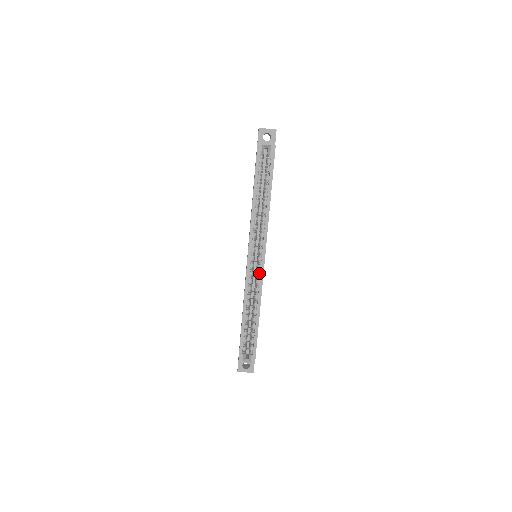
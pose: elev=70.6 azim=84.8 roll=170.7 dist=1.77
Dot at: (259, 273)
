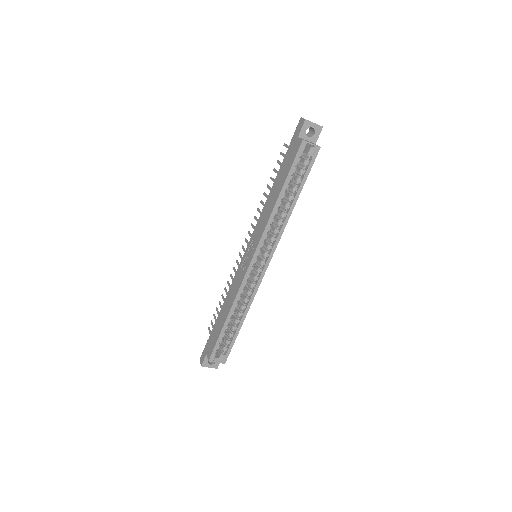
Dot at: (258, 277)
